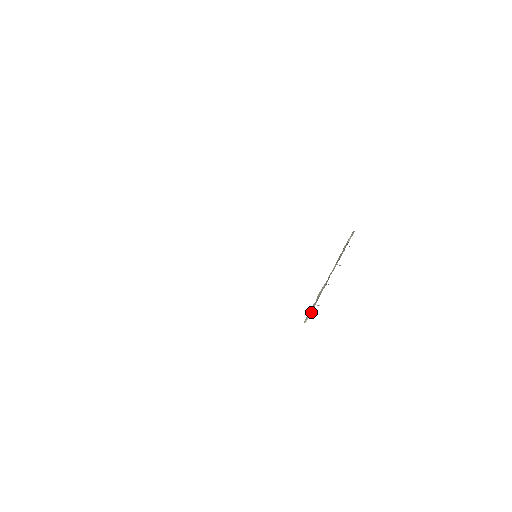
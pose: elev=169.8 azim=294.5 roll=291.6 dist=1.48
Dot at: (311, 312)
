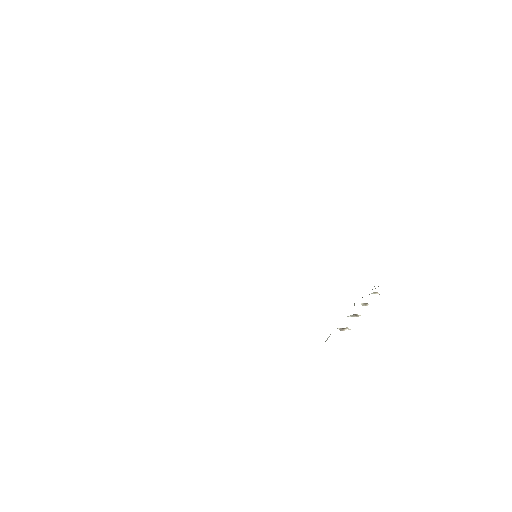
Dot at: occluded
